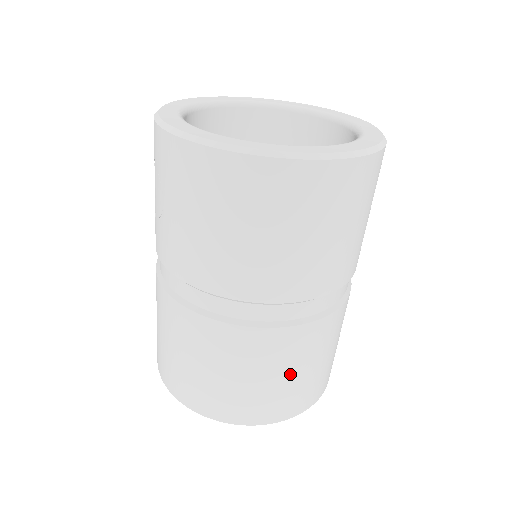
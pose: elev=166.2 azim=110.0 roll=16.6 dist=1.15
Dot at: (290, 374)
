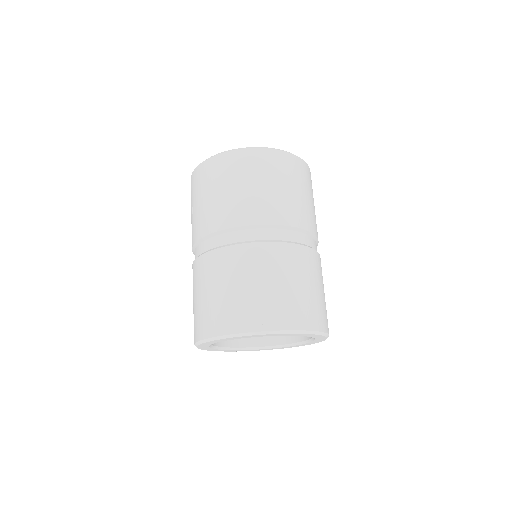
Dot at: (271, 283)
